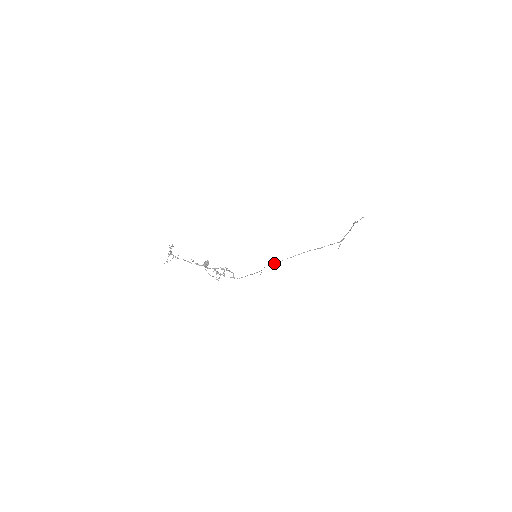
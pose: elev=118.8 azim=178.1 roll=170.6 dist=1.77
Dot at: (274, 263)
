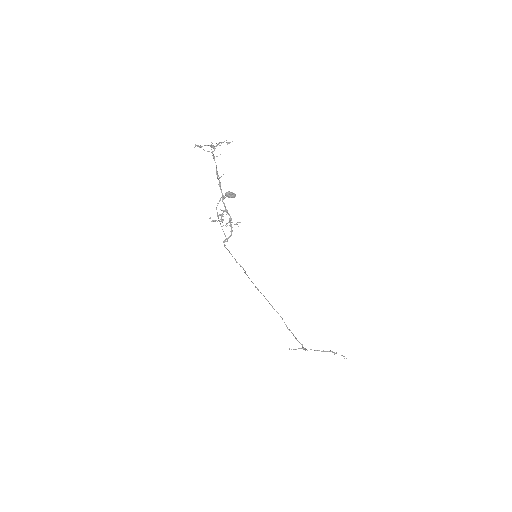
Dot at: occluded
